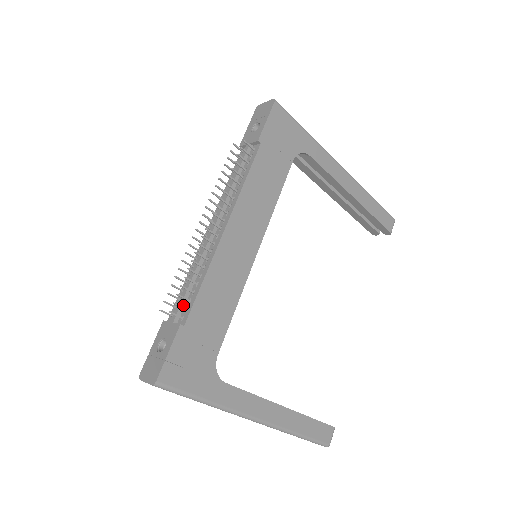
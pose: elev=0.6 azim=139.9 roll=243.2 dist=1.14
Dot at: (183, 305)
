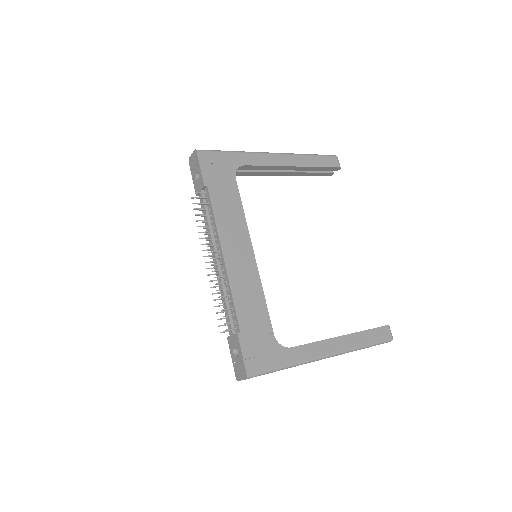
Dot at: (231, 320)
